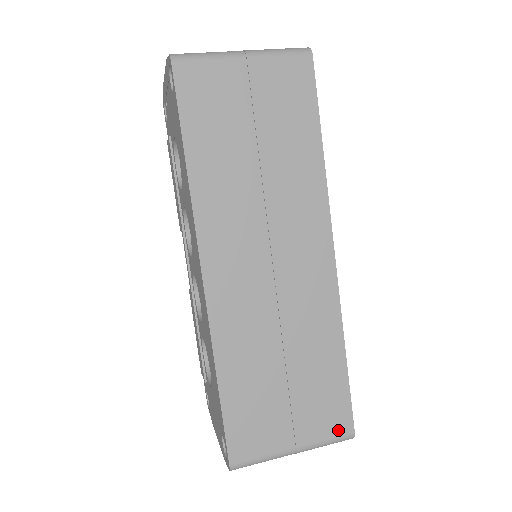
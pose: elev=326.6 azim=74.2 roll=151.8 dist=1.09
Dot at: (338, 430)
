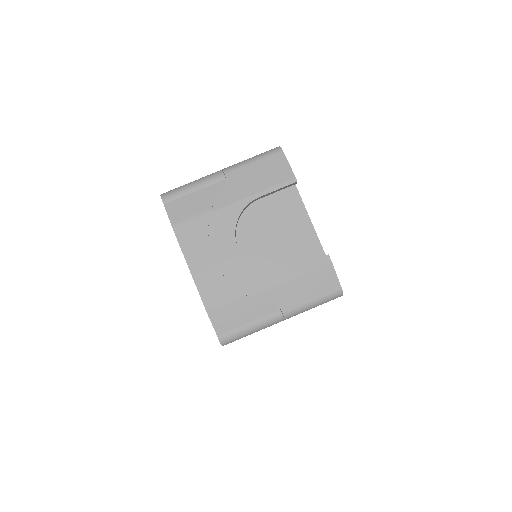
Dot at: occluded
